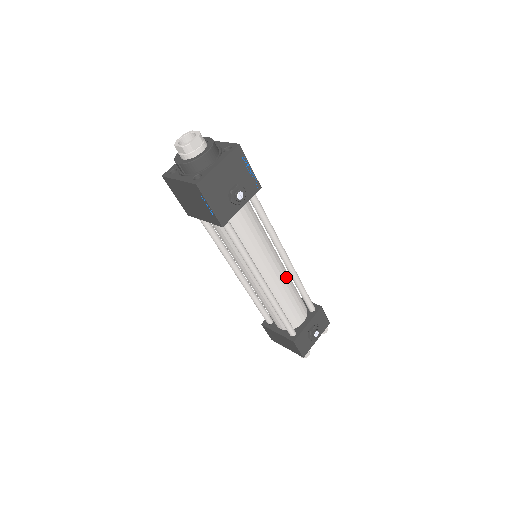
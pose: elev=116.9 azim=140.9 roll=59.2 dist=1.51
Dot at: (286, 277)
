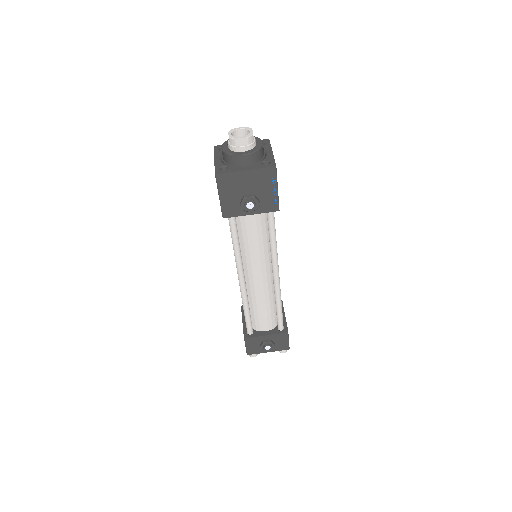
Dot at: (269, 289)
